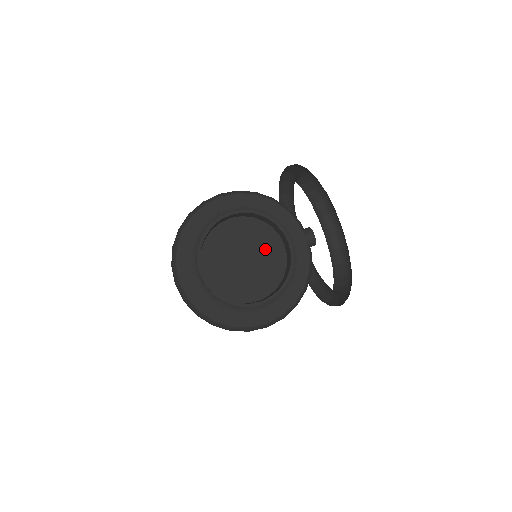
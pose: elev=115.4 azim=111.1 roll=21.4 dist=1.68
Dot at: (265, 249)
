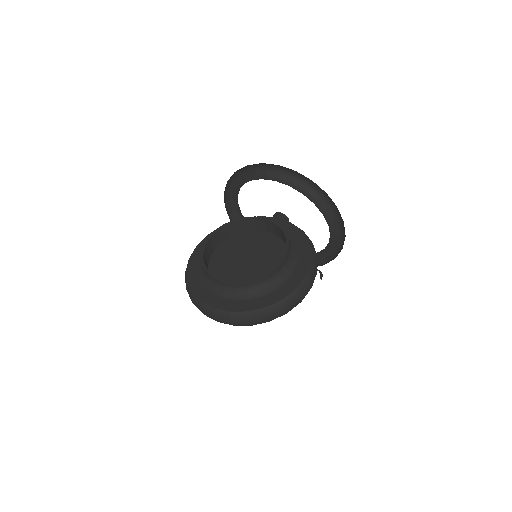
Dot at: (256, 244)
